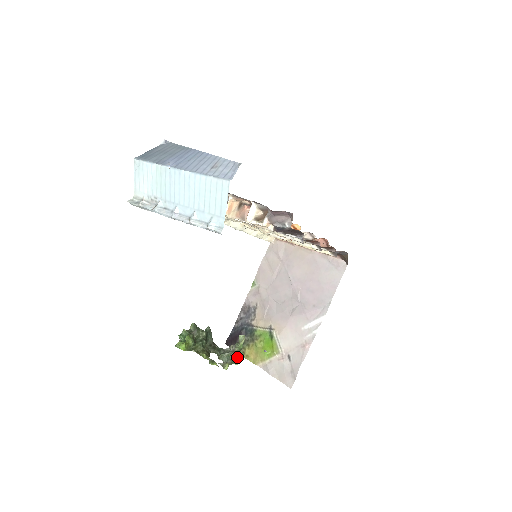
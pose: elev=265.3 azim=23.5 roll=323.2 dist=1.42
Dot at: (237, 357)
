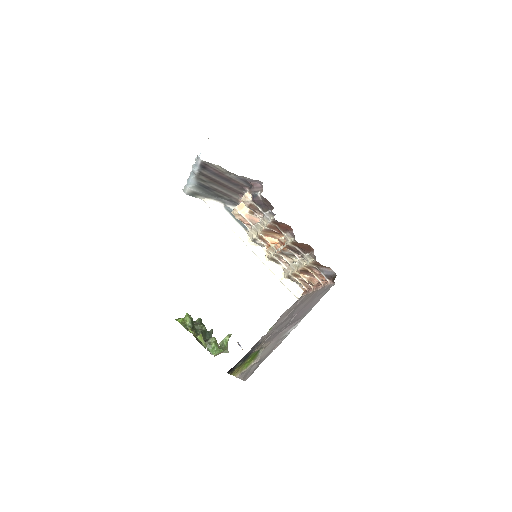
Dot at: (215, 344)
